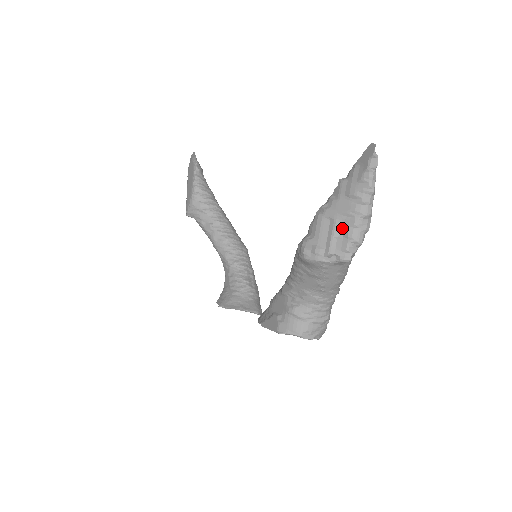
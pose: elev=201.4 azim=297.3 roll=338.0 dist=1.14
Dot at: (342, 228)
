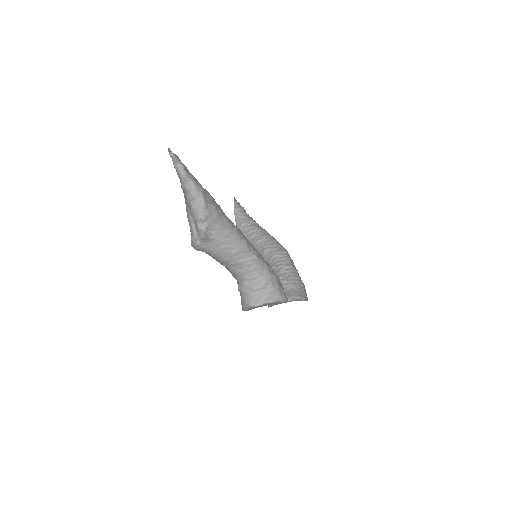
Dot at: (192, 215)
